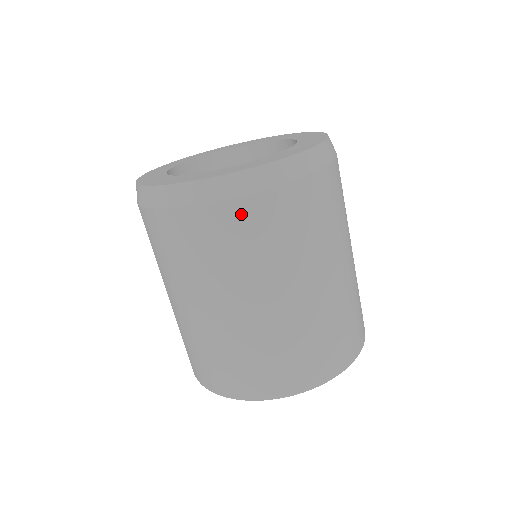
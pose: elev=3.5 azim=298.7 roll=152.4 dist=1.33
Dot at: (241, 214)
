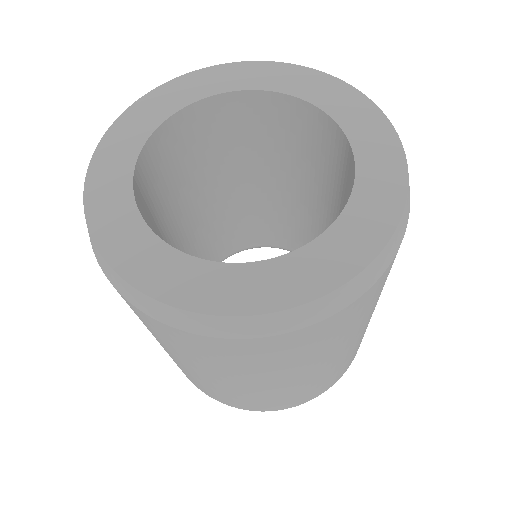
Dot at: (311, 334)
